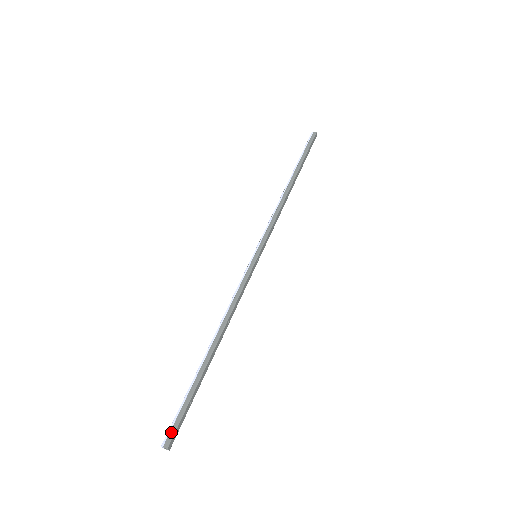
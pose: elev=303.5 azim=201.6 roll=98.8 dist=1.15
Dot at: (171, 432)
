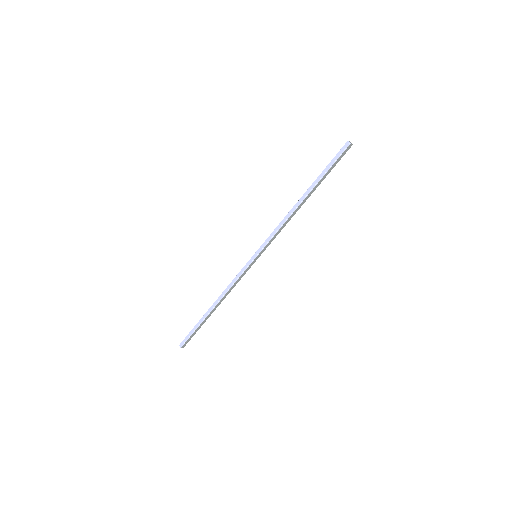
Dot at: (186, 343)
